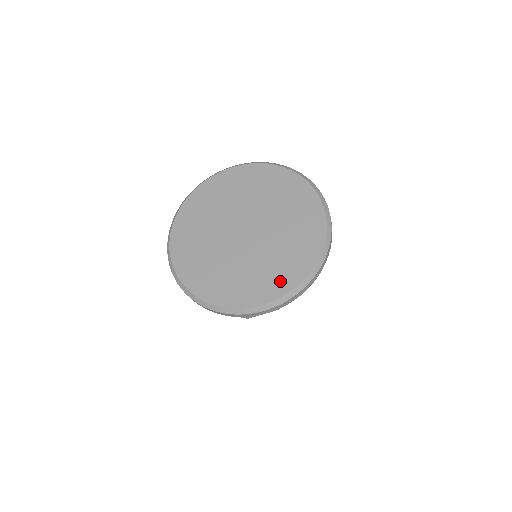
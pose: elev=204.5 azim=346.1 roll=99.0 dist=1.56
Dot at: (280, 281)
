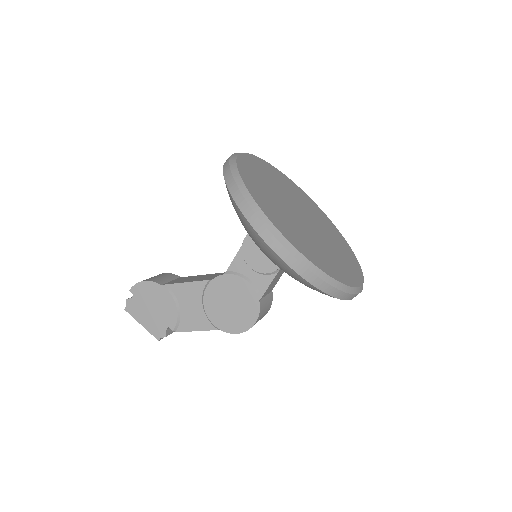
Dot at: (305, 248)
